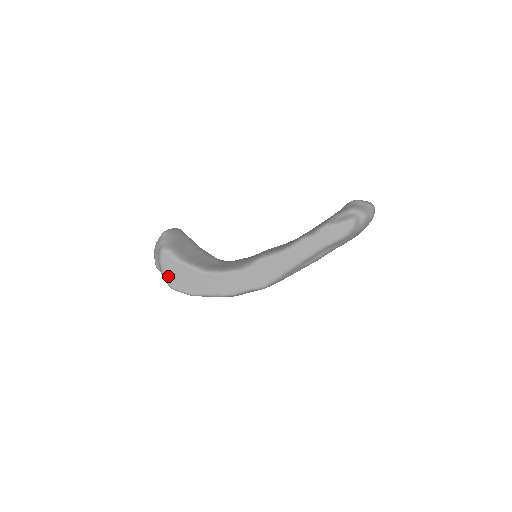
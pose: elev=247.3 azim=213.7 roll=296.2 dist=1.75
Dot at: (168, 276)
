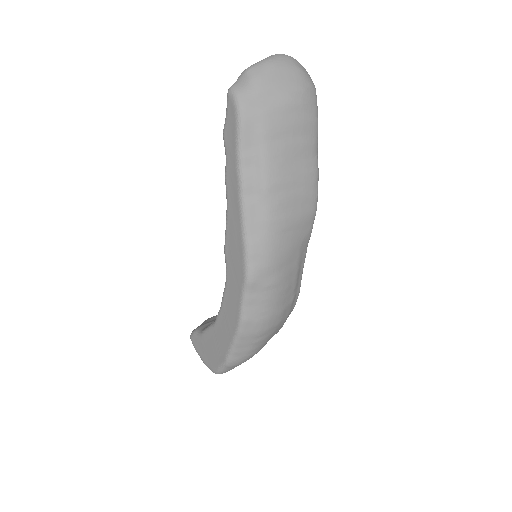
Dot at: (206, 361)
